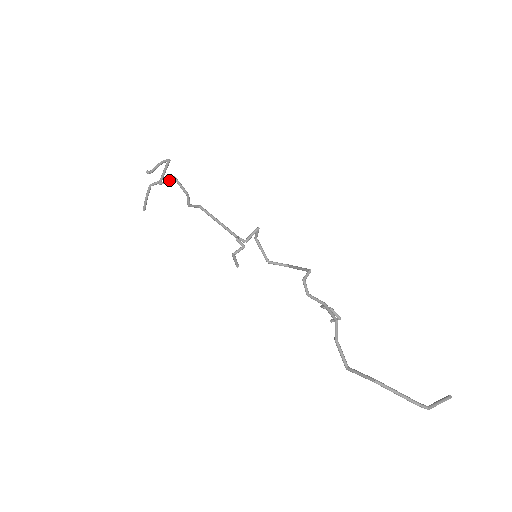
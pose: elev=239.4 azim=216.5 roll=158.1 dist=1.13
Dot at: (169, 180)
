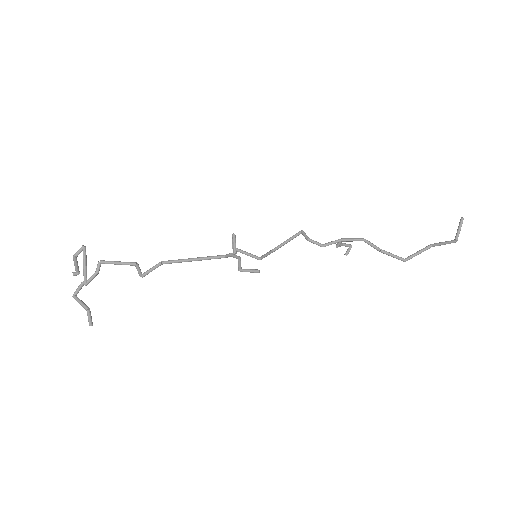
Dot at: (97, 270)
